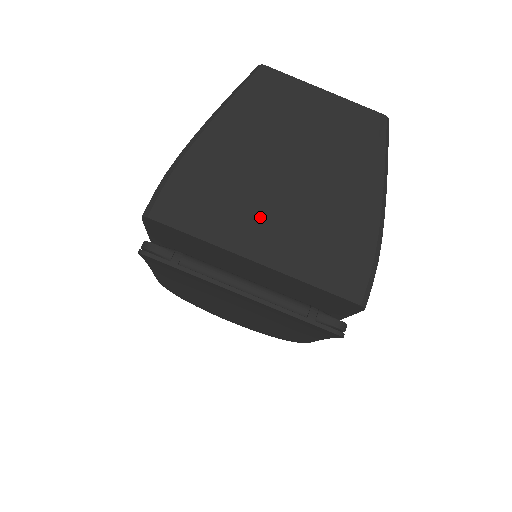
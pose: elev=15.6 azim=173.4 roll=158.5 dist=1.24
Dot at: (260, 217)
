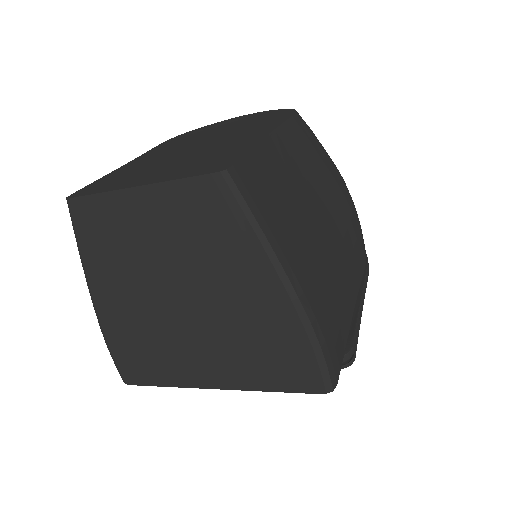
Dot at: (192, 354)
